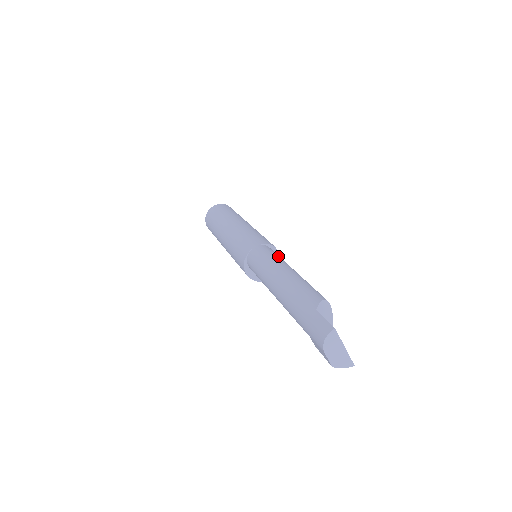
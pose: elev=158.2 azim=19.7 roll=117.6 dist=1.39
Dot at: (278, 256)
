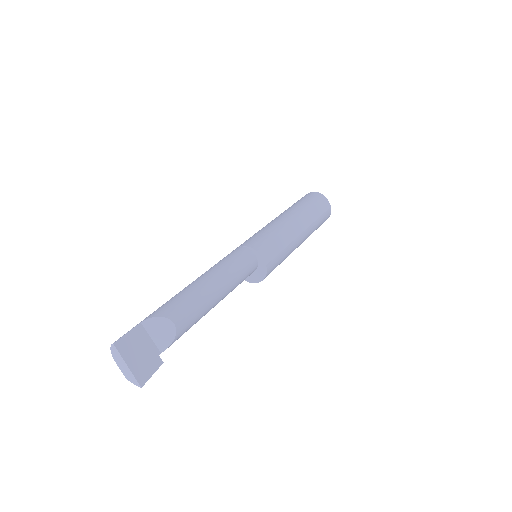
Dot at: (233, 262)
